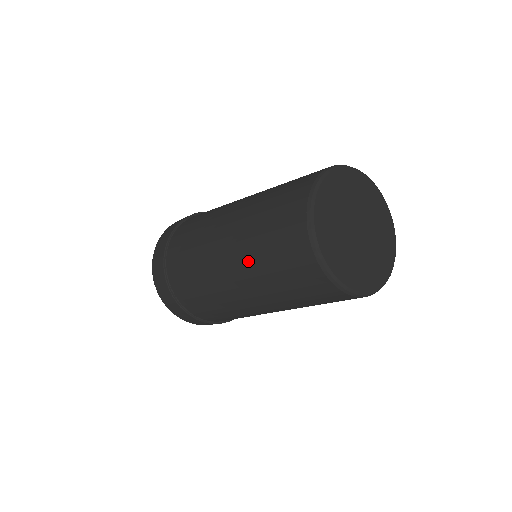
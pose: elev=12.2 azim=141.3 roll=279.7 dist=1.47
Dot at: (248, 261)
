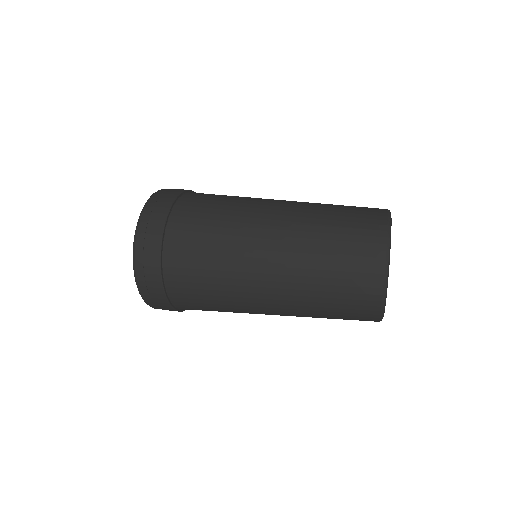
Dot at: (301, 305)
